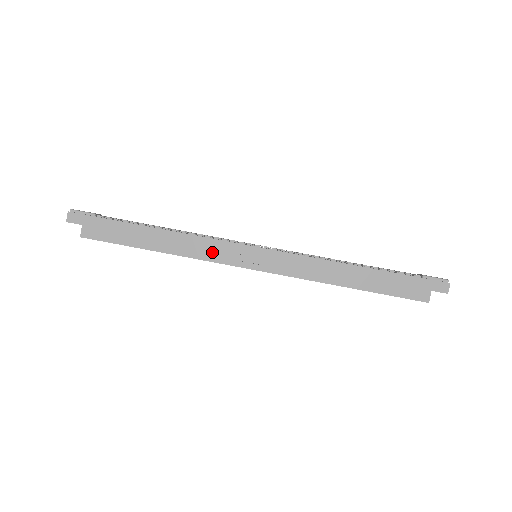
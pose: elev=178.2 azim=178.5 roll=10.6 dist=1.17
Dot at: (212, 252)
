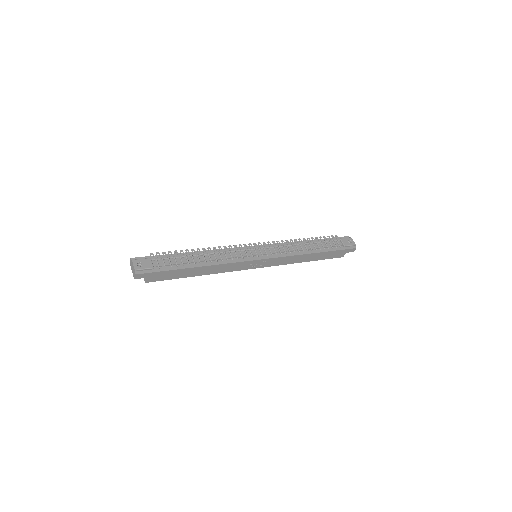
Dot at: (234, 268)
